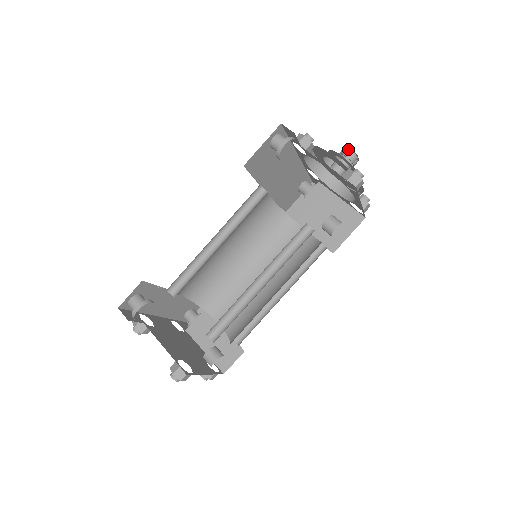
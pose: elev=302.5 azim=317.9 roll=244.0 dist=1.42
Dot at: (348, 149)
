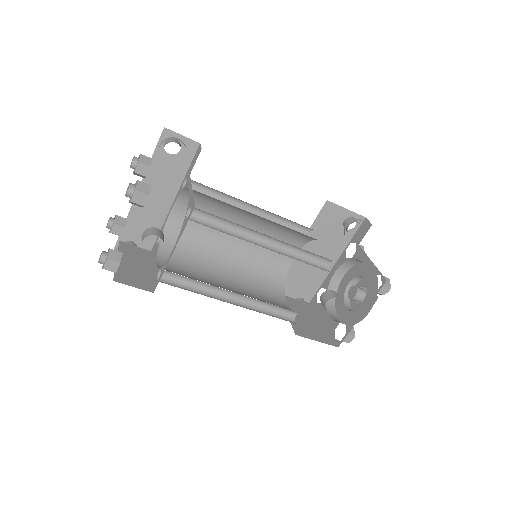
Dot at: occluded
